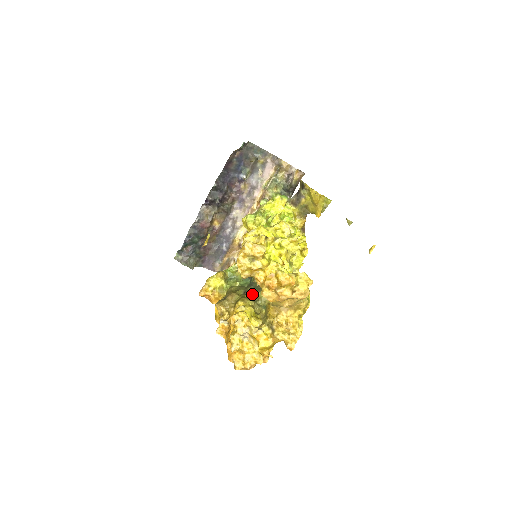
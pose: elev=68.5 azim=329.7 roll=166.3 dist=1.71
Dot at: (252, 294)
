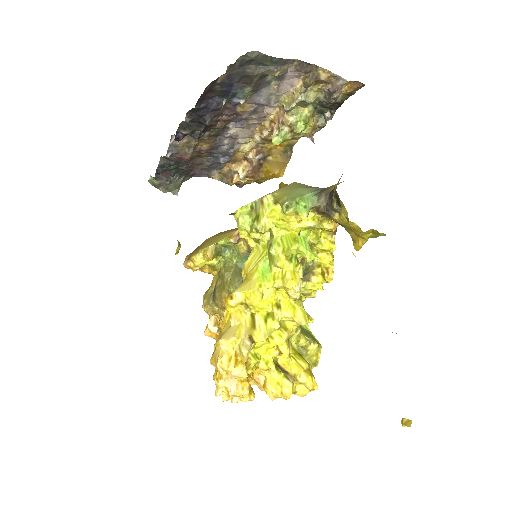
Dot at: occluded
